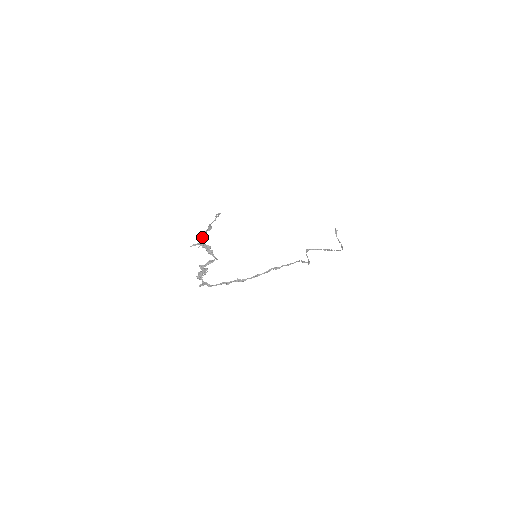
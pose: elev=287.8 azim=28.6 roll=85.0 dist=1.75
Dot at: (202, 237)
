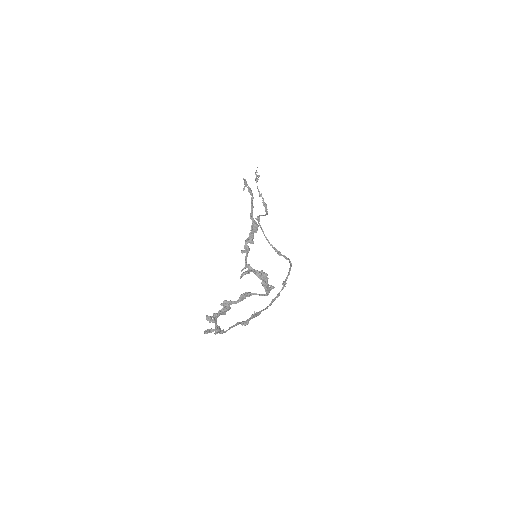
Dot at: (248, 248)
